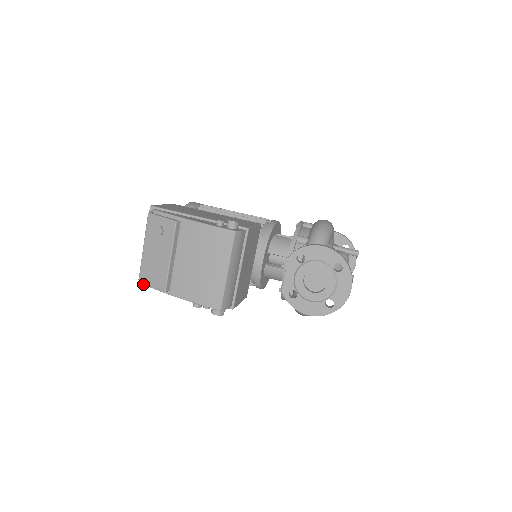
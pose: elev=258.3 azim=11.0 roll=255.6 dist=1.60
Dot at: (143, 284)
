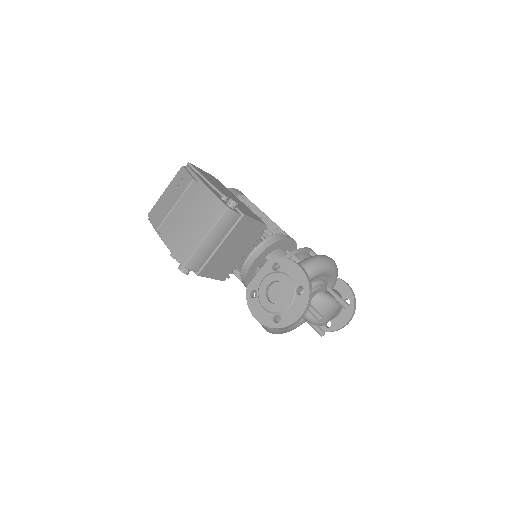
Dot at: (149, 220)
